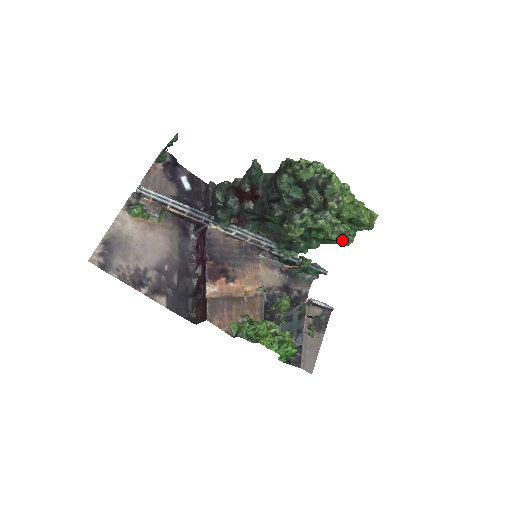
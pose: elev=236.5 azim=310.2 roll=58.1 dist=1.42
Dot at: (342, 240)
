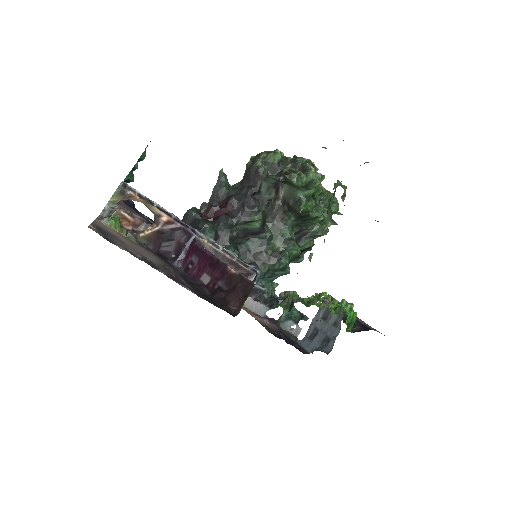
Dot at: (321, 228)
